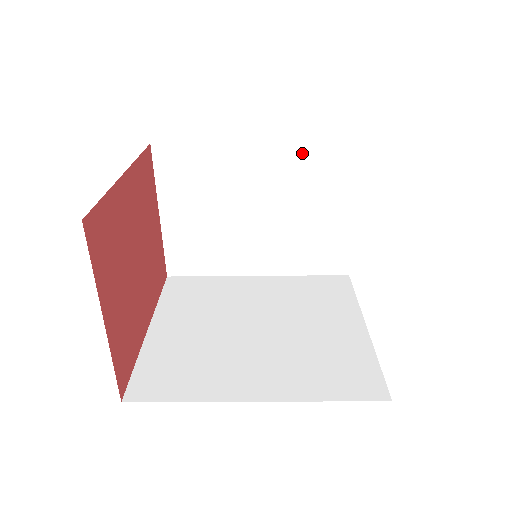
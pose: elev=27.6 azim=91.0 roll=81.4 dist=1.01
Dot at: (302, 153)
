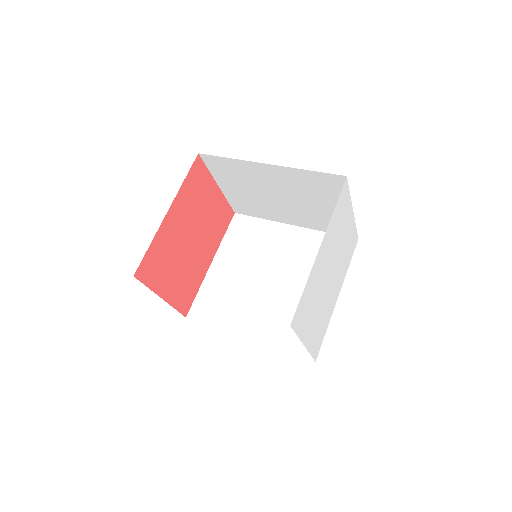
Dot at: (302, 174)
